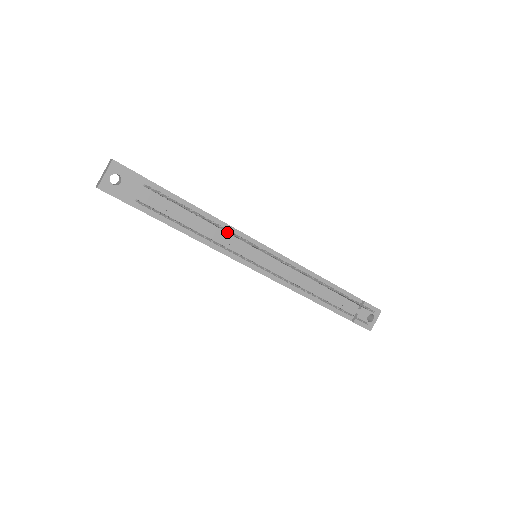
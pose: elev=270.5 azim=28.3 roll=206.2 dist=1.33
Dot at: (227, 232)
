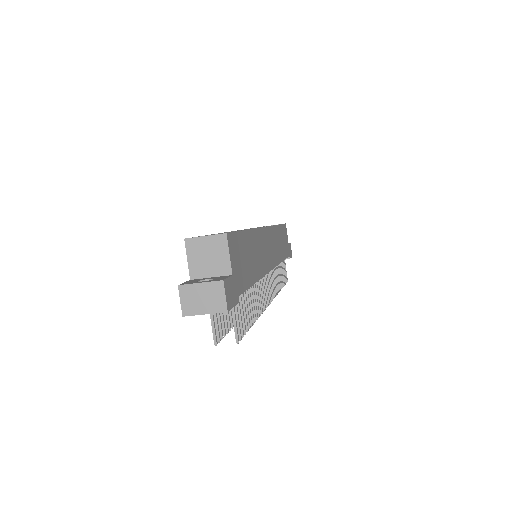
Dot at: occluded
